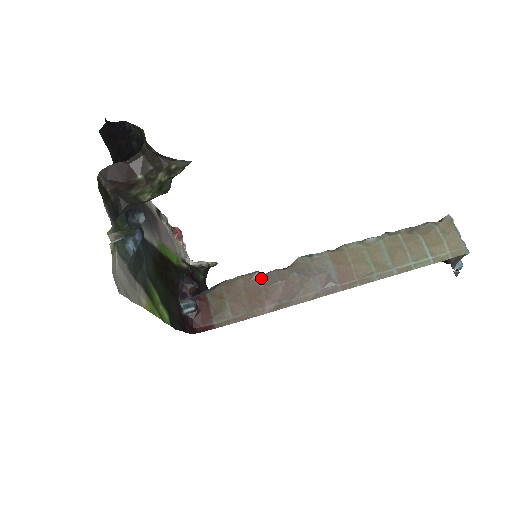
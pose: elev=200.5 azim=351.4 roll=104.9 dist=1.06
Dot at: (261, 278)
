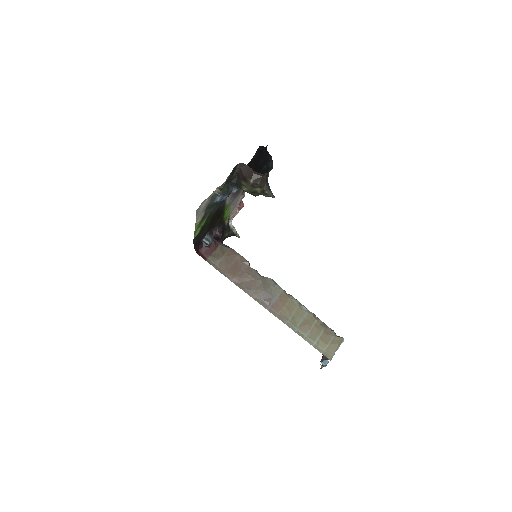
Dot at: (247, 266)
